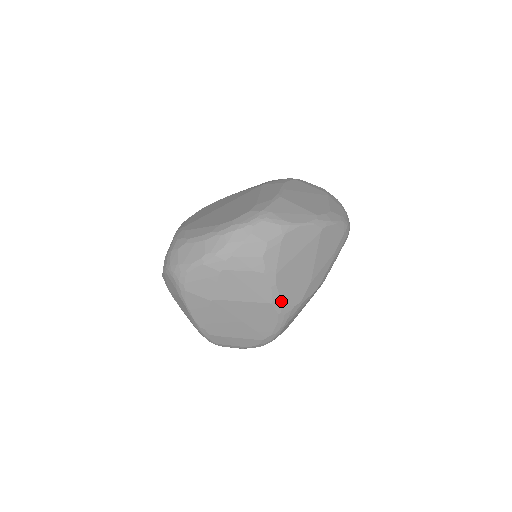
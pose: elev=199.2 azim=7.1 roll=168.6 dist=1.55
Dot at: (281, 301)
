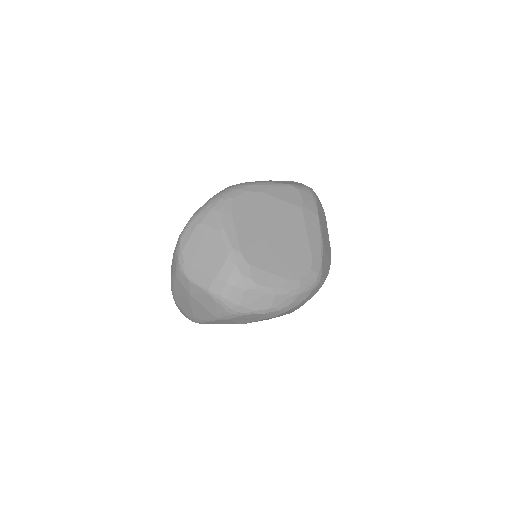
Dot at: occluded
